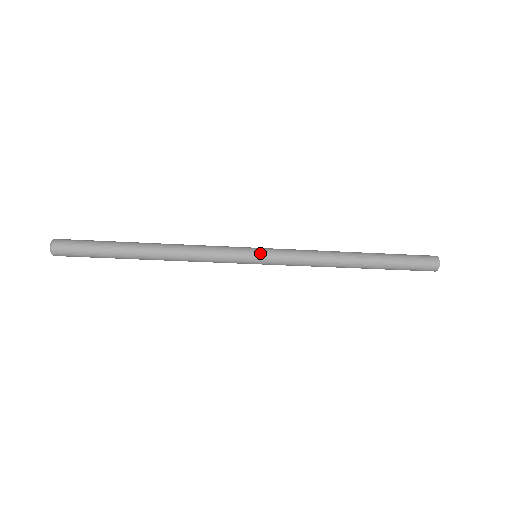
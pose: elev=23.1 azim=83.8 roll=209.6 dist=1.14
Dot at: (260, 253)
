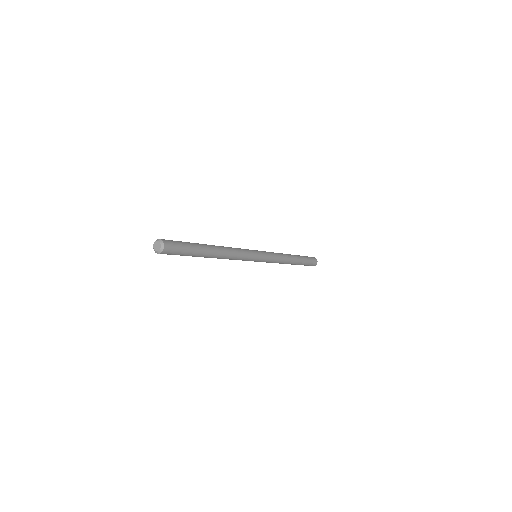
Dot at: (260, 252)
